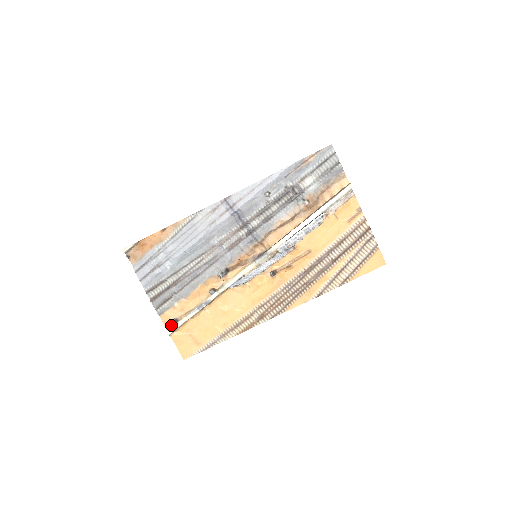
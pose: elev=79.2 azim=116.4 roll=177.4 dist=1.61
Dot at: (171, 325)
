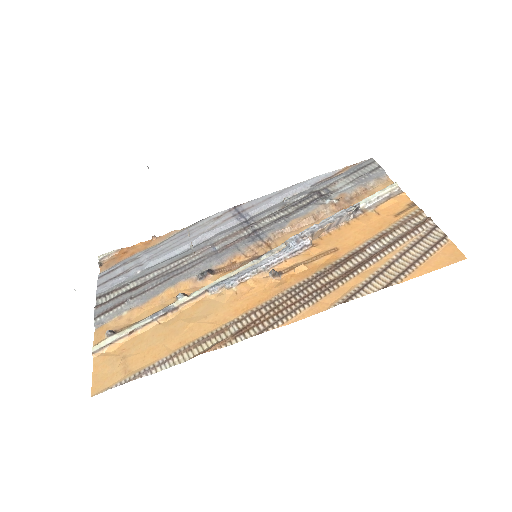
Dot at: (103, 339)
